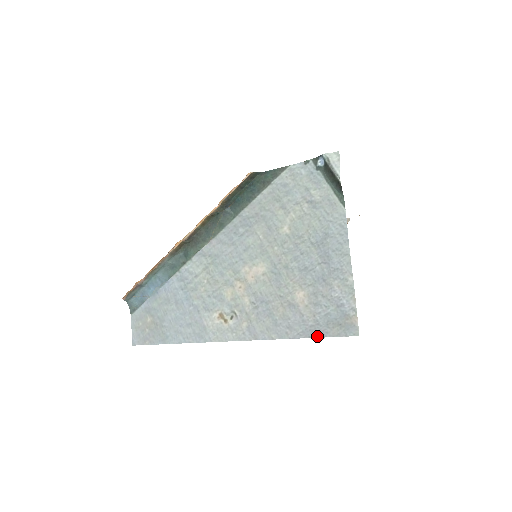
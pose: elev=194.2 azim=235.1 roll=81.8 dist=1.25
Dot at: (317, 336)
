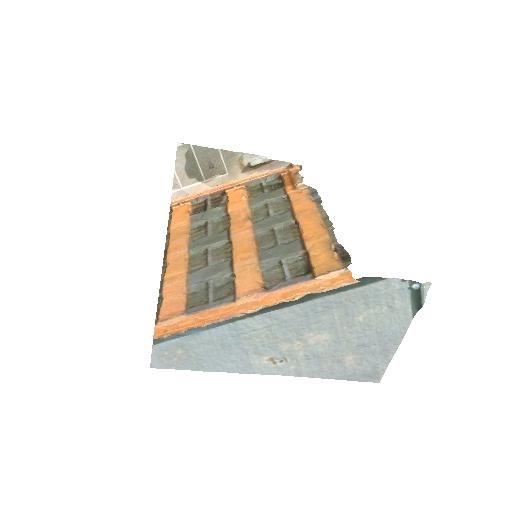
Dot at: (351, 380)
